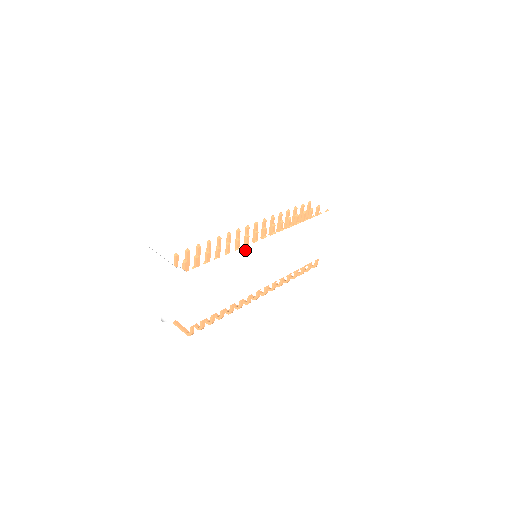
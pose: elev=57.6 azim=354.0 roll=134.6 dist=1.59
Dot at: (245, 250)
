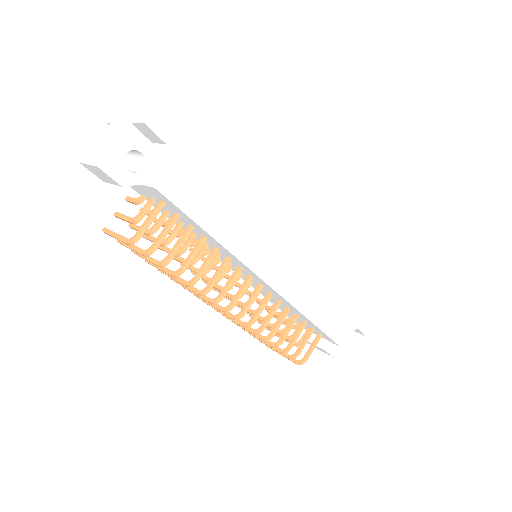
Dot at: (272, 177)
